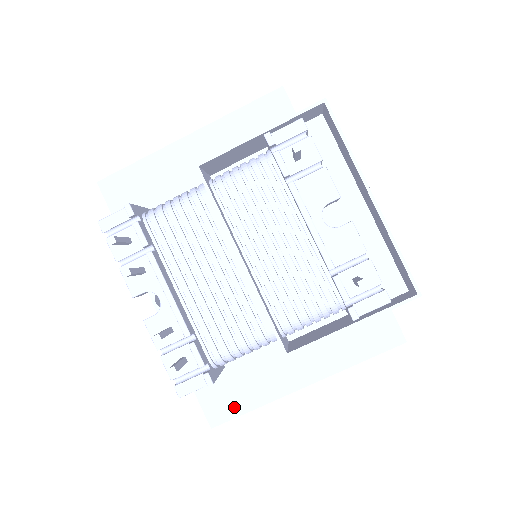
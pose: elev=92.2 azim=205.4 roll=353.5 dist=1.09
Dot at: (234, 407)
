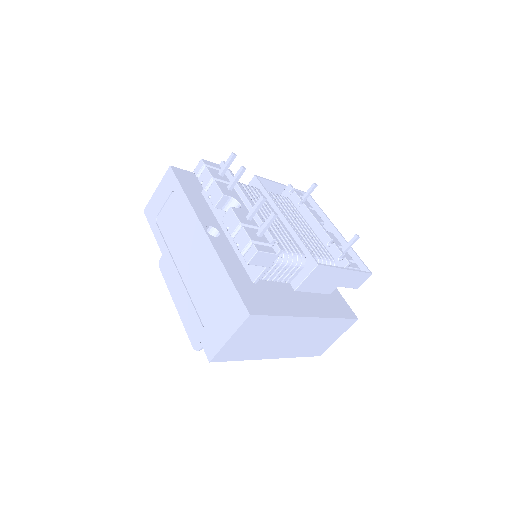
Dot at: (266, 308)
